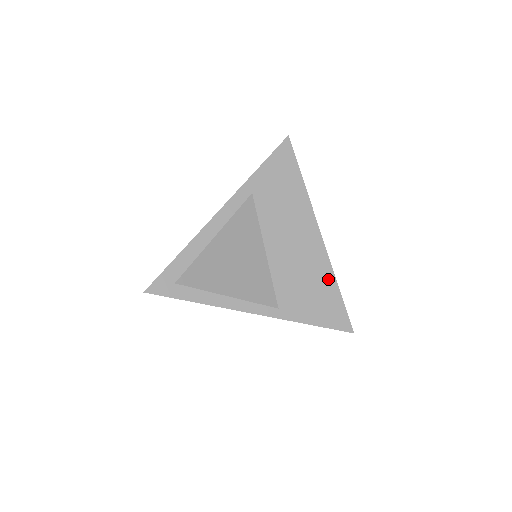
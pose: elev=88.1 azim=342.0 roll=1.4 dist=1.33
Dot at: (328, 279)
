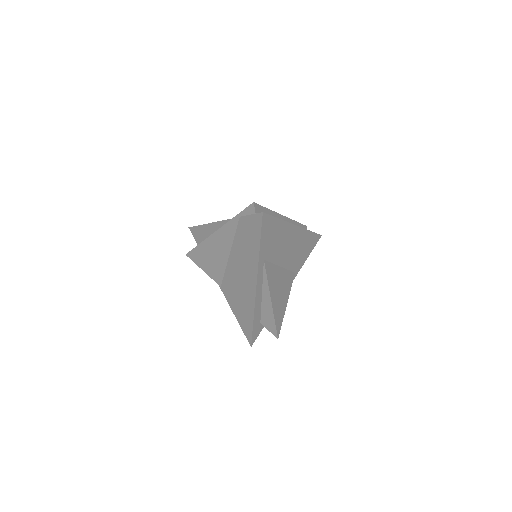
Dot at: (306, 235)
